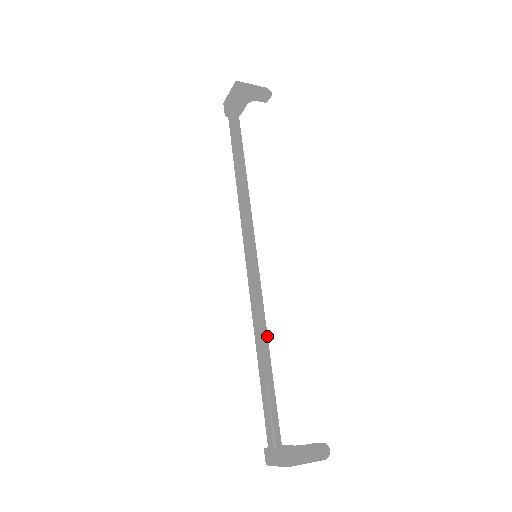
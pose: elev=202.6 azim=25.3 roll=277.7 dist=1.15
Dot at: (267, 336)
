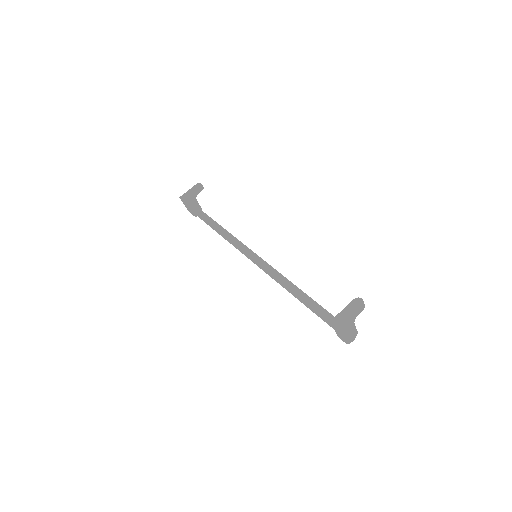
Dot at: (293, 284)
